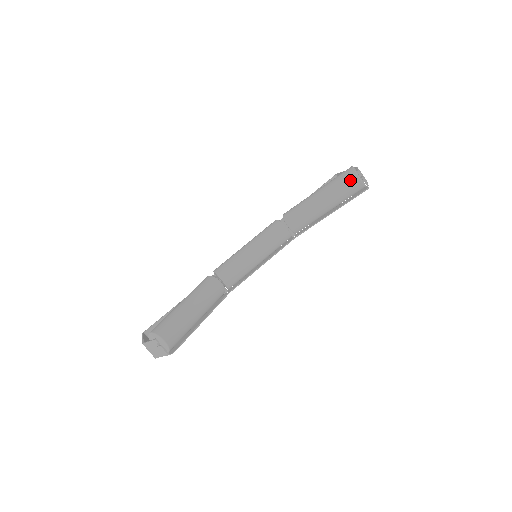
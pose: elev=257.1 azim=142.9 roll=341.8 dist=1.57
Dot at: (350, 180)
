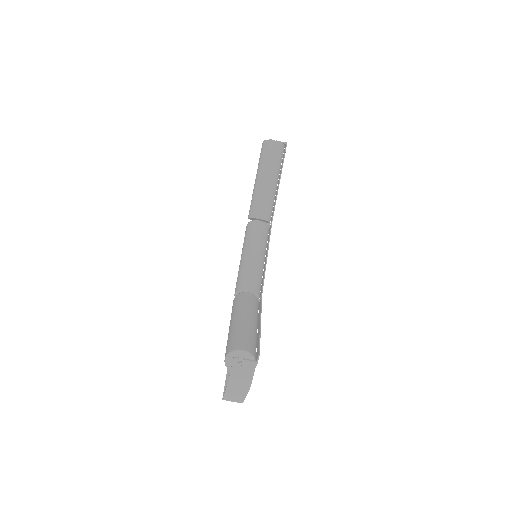
Dot at: (270, 148)
